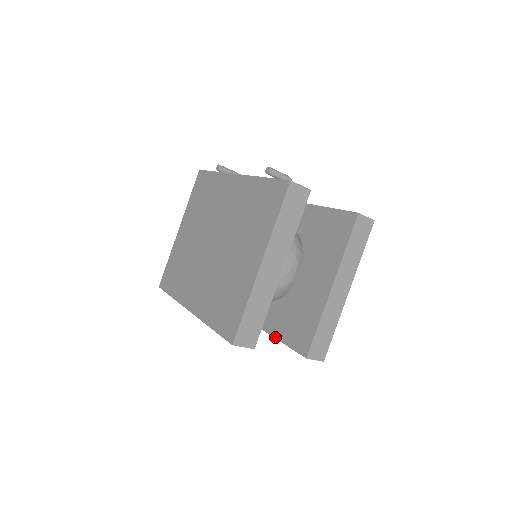
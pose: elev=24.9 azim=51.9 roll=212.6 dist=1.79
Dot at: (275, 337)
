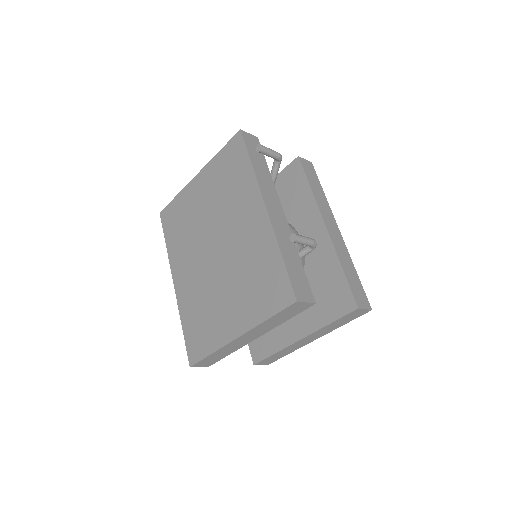
Dot at: occluded
